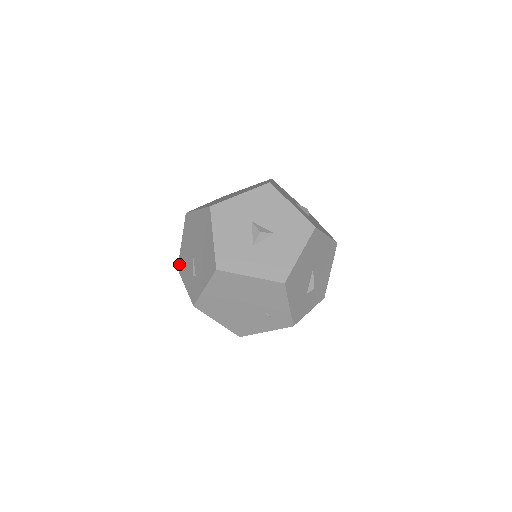
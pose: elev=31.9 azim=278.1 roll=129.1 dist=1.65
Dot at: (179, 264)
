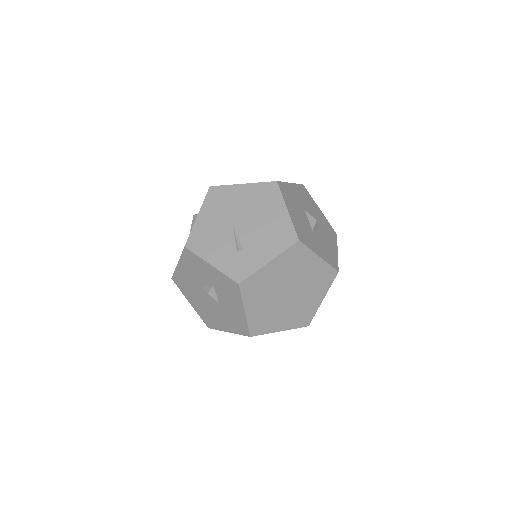
Dot at: (191, 241)
